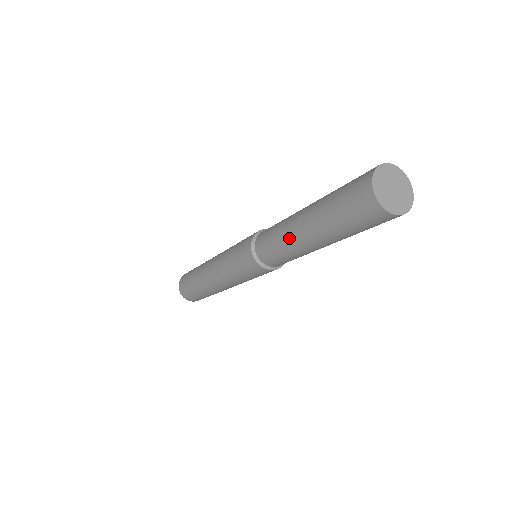
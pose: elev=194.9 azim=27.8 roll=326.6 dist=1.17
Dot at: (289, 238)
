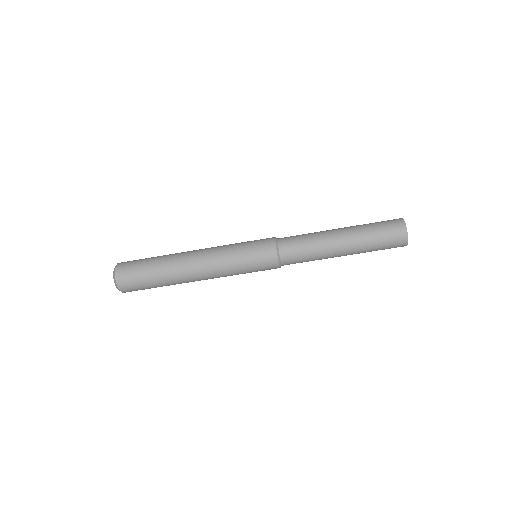
Dot at: (324, 239)
